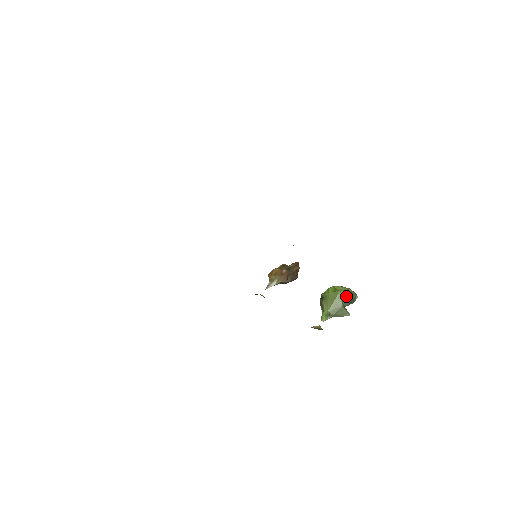
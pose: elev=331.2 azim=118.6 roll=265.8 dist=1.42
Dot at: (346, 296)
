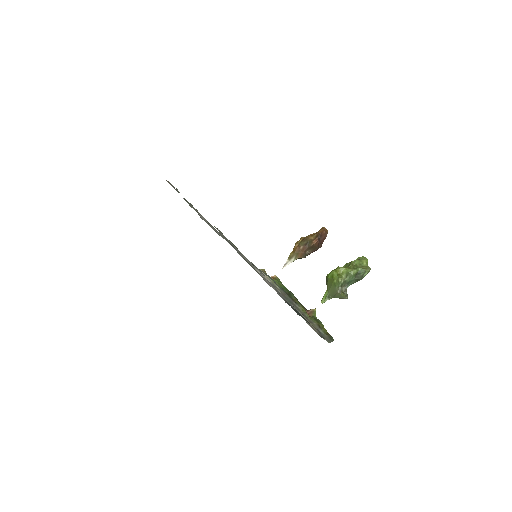
Dot at: (348, 278)
